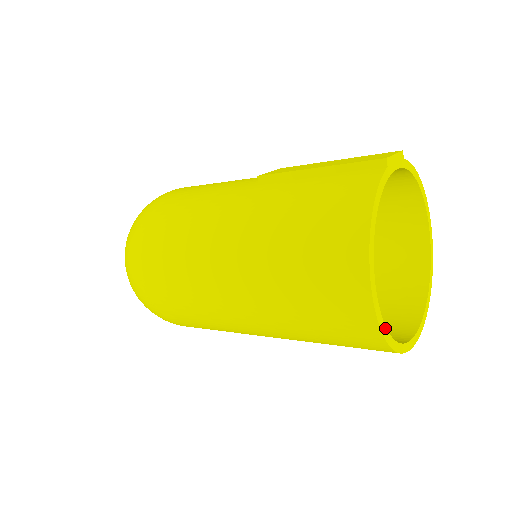
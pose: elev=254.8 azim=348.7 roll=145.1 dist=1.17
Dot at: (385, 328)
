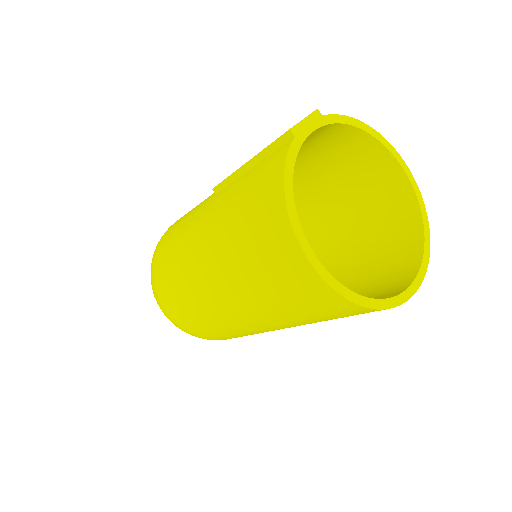
Dot at: (352, 293)
